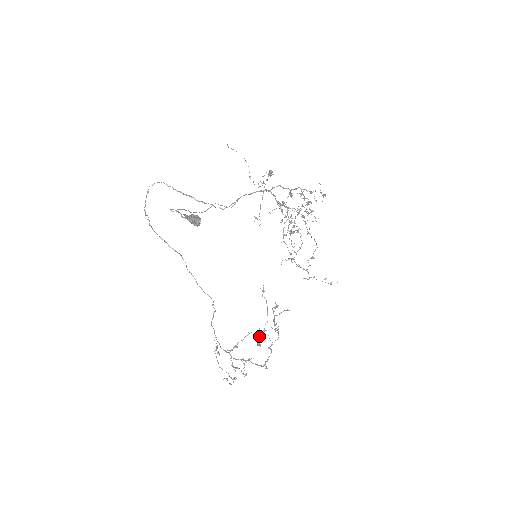
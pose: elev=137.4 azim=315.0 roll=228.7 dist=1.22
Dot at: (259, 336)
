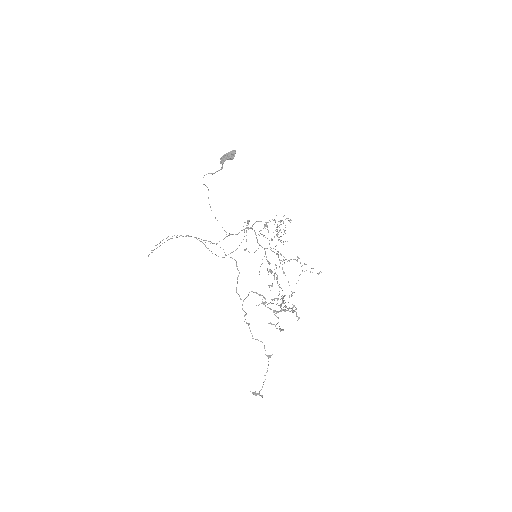
Dot at: (280, 306)
